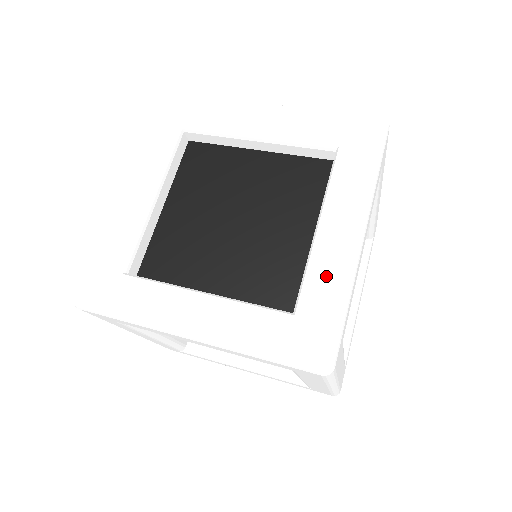
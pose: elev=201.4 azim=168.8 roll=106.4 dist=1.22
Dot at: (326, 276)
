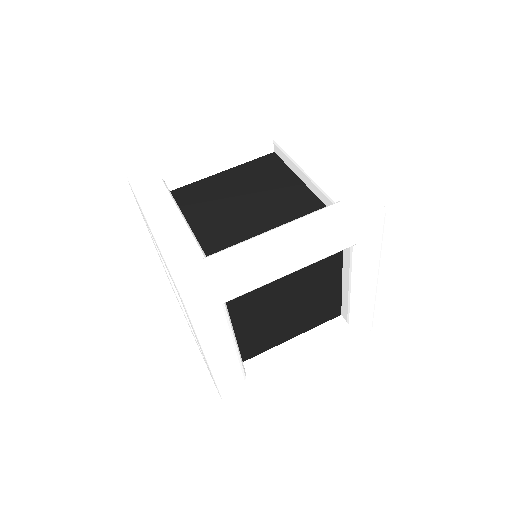
Dot at: (243, 252)
